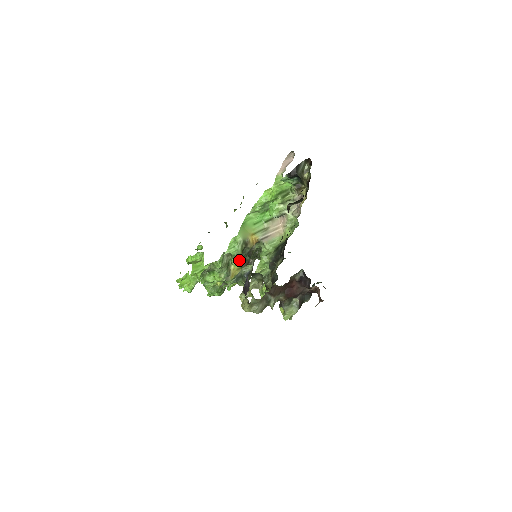
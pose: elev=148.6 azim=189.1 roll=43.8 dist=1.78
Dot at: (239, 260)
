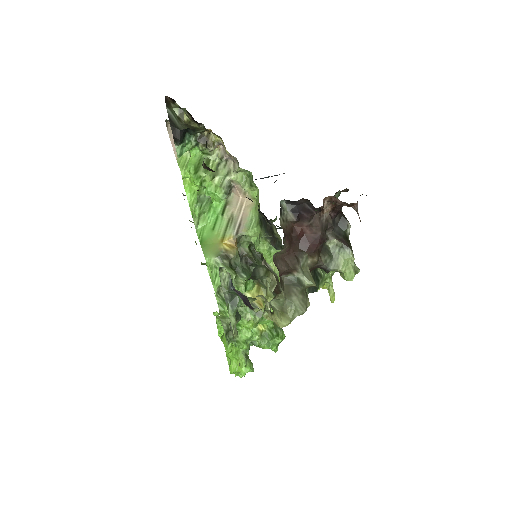
Dot at: (242, 281)
